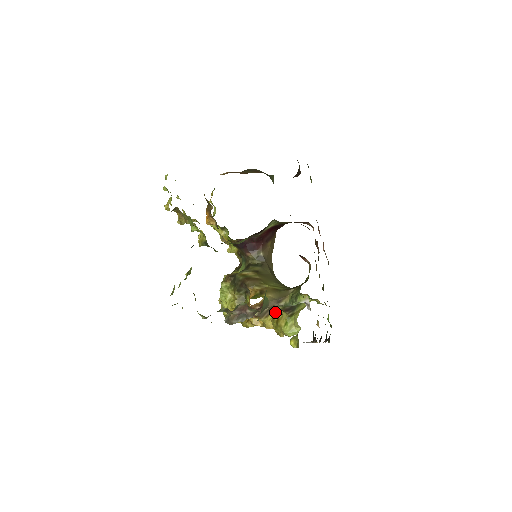
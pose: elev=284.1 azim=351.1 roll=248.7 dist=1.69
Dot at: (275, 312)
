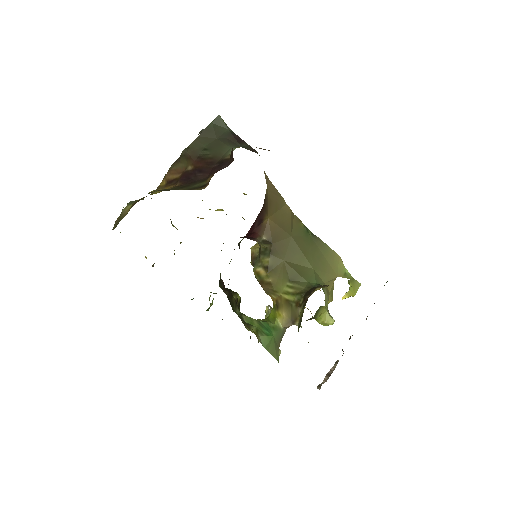
Dot at: occluded
